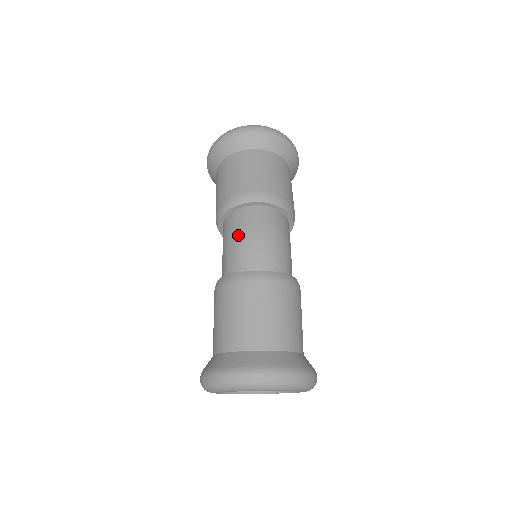
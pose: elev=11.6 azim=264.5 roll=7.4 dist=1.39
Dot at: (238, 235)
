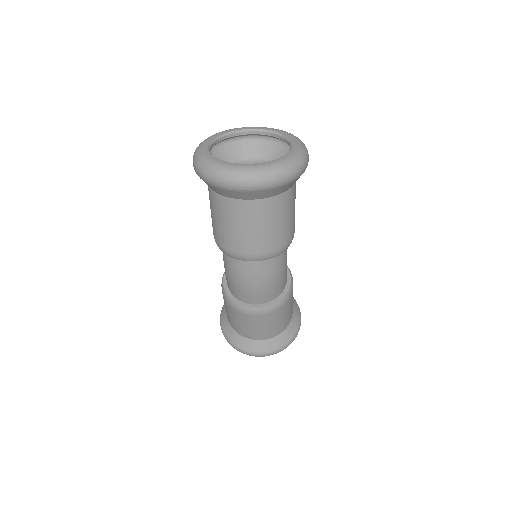
Dot at: (234, 278)
